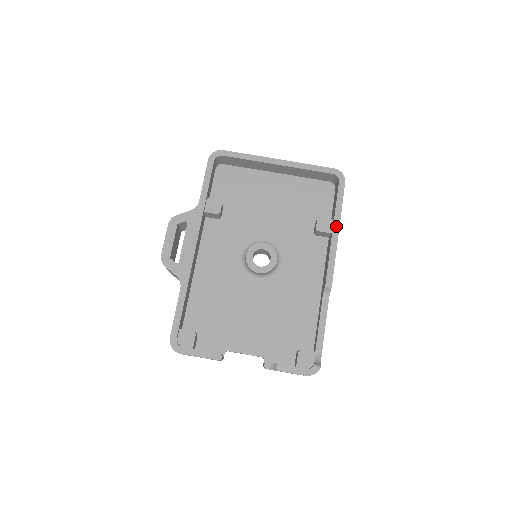
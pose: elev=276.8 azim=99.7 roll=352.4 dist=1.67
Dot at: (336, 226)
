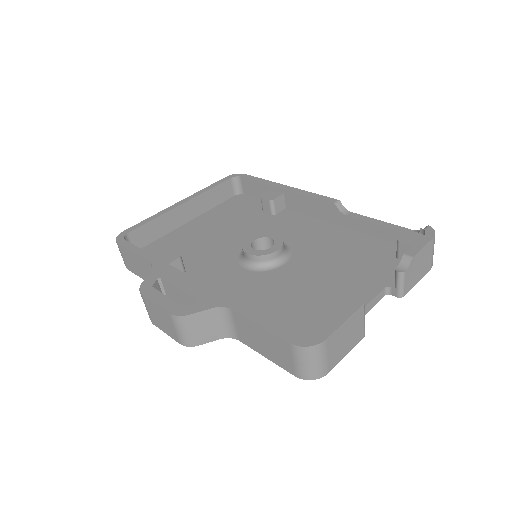
Dot at: (280, 186)
